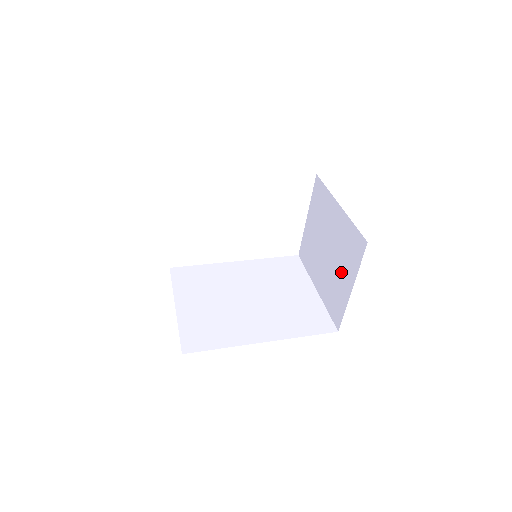
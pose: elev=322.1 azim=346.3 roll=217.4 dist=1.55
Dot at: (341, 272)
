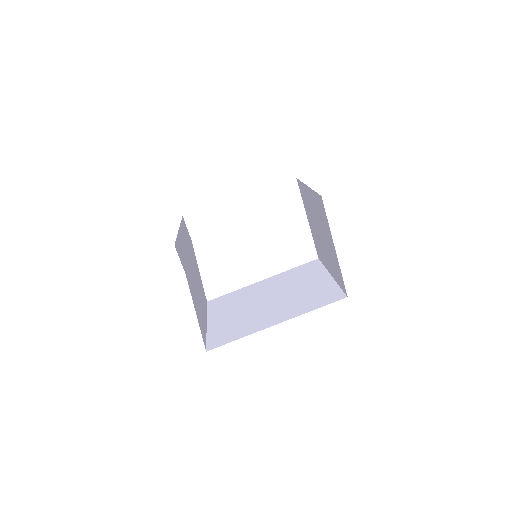
Dot at: (328, 240)
